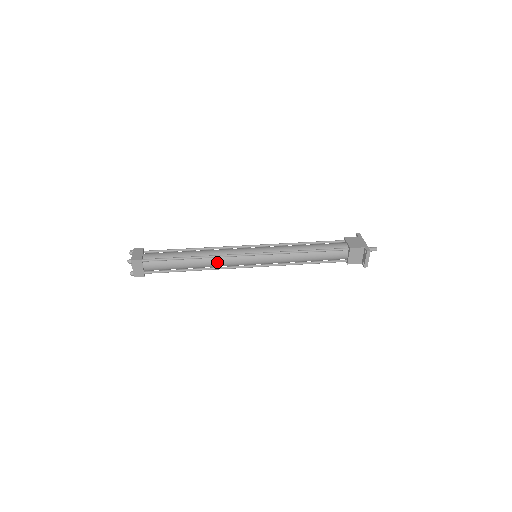
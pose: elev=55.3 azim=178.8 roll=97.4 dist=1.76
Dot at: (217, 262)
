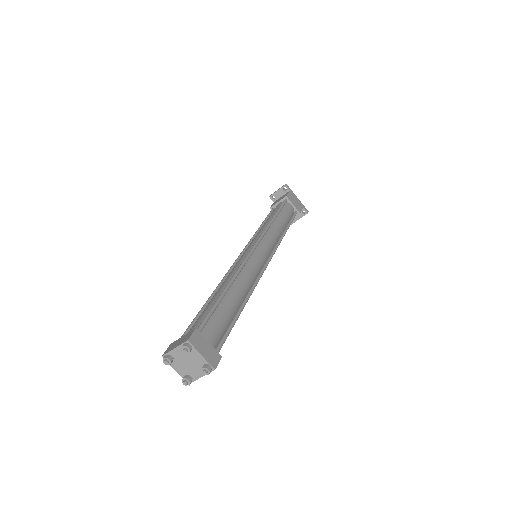
Dot at: occluded
